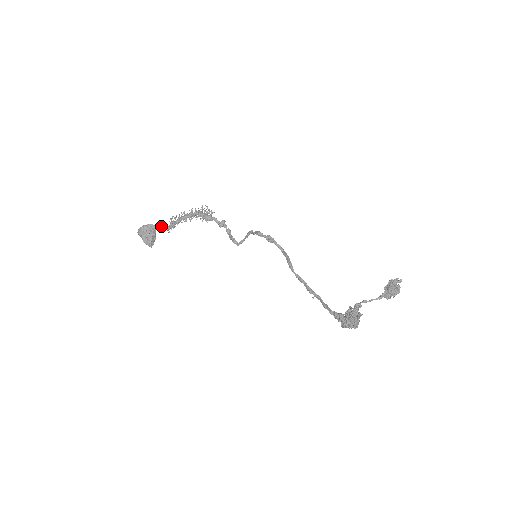
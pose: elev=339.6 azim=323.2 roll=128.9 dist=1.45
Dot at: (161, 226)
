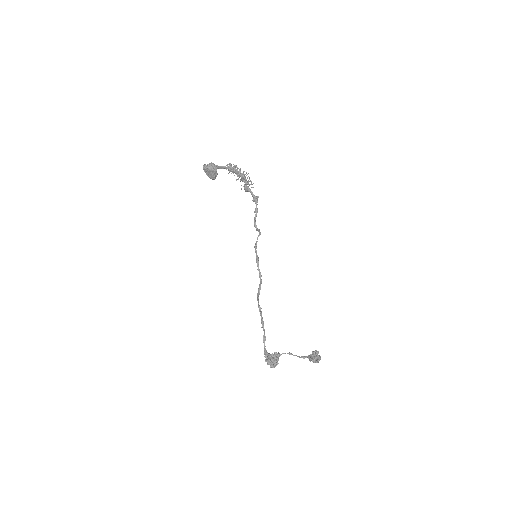
Dot at: (221, 167)
